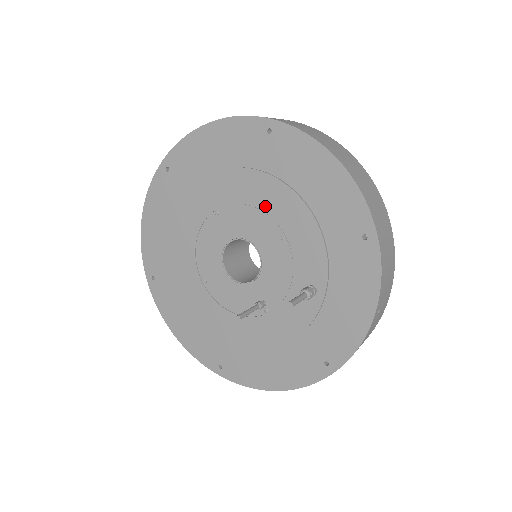
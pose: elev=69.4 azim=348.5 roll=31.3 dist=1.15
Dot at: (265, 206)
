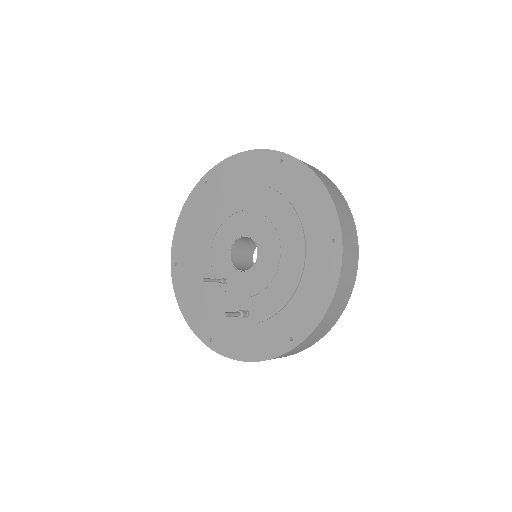
Dot at: (284, 258)
